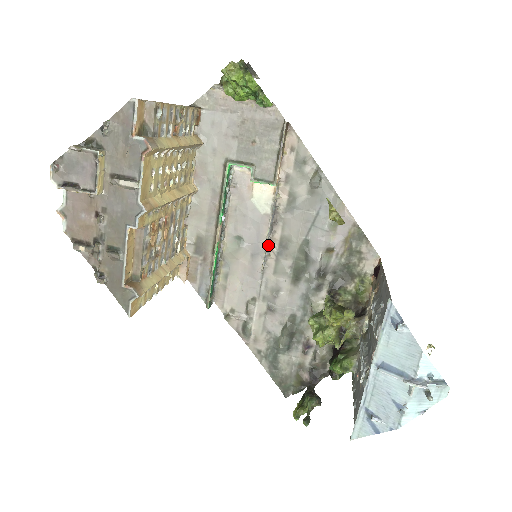
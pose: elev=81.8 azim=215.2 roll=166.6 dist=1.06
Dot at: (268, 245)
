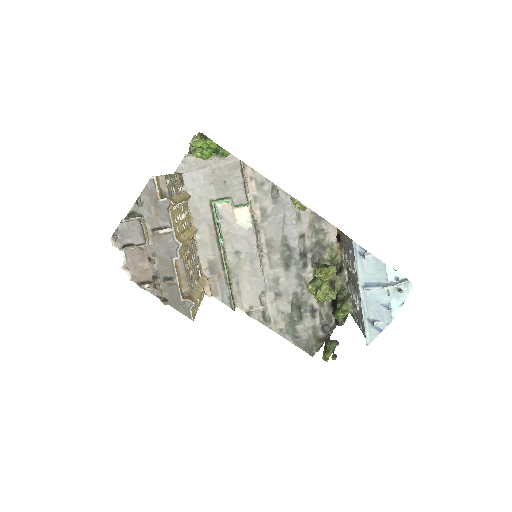
Dot at: (259, 249)
